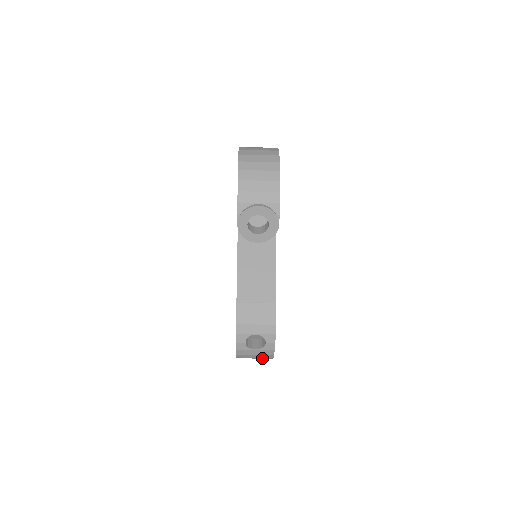
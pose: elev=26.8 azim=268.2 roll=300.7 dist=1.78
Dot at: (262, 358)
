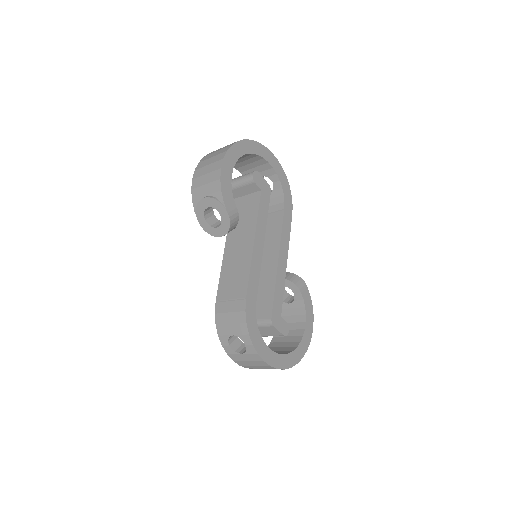
Dot at: (267, 368)
